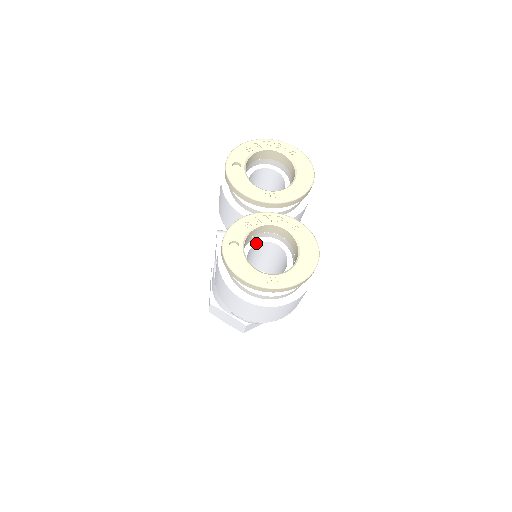
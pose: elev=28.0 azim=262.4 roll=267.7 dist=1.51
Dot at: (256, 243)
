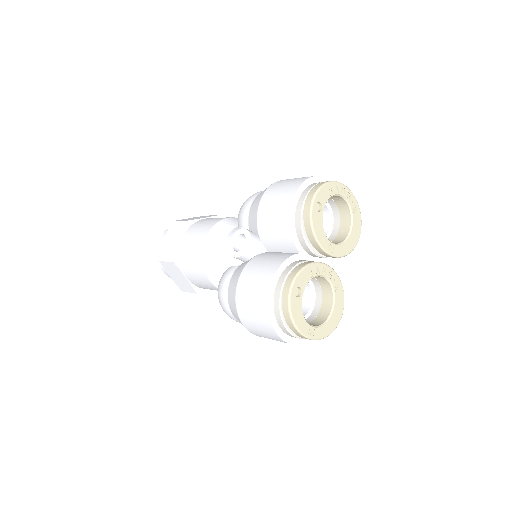
Dot at: occluded
